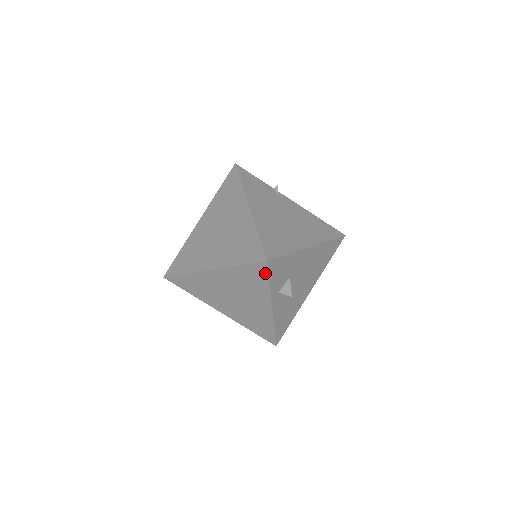
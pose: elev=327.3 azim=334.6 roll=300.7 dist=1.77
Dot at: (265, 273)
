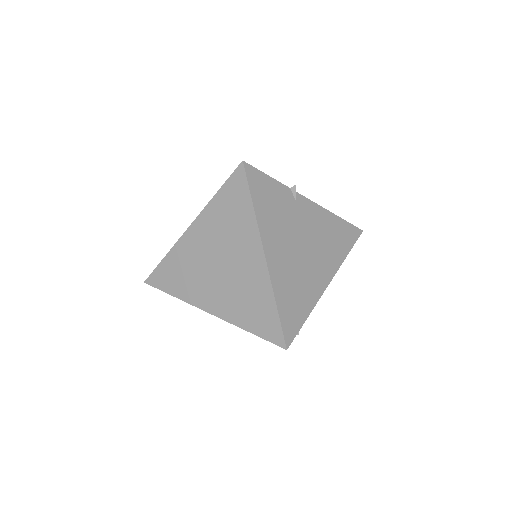
Dot at: occluded
